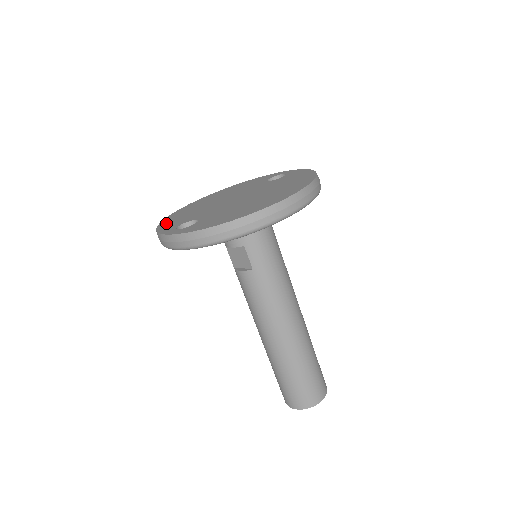
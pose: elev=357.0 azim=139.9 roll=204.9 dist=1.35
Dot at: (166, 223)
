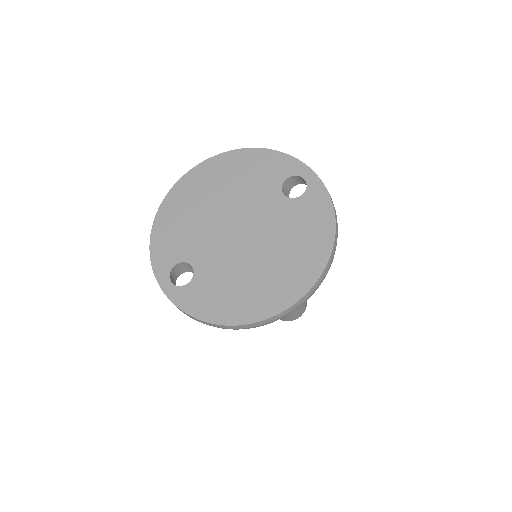
Dot at: (160, 235)
